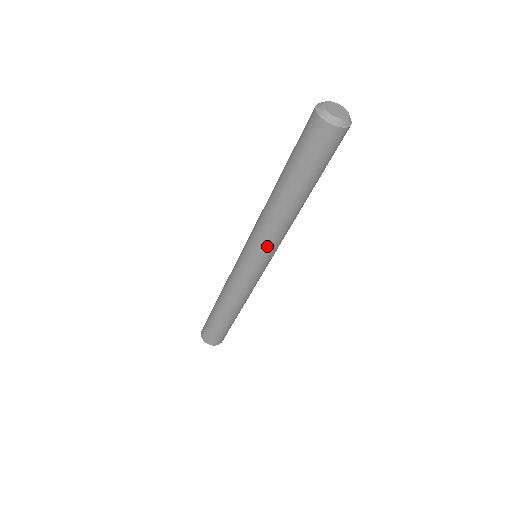
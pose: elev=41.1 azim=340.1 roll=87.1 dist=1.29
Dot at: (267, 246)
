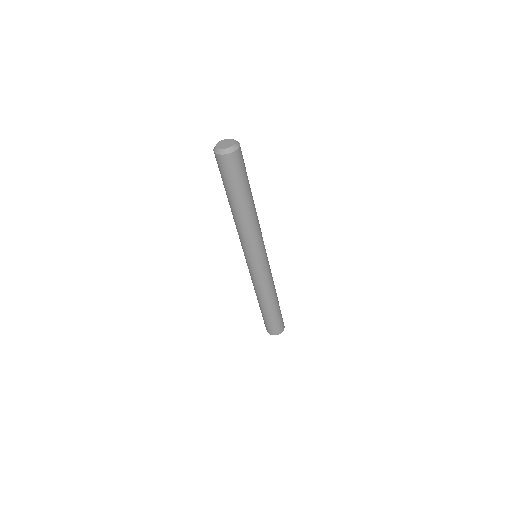
Dot at: (256, 244)
